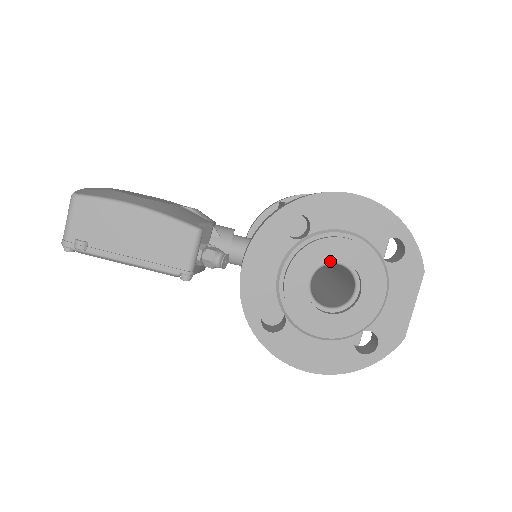
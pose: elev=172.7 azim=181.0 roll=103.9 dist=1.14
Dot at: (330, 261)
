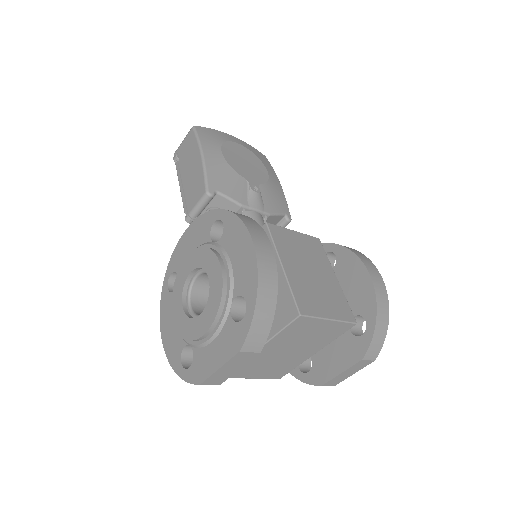
Dot at: occluded
